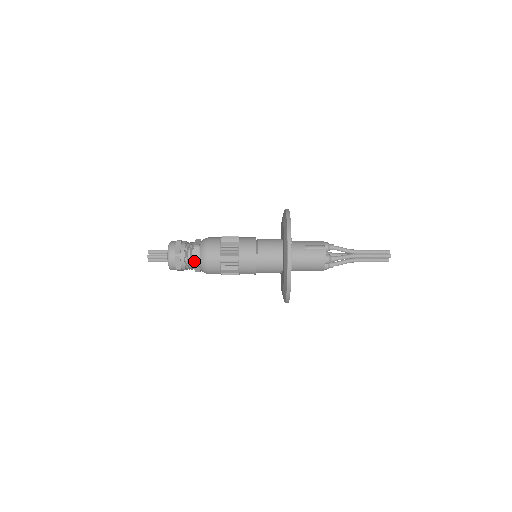
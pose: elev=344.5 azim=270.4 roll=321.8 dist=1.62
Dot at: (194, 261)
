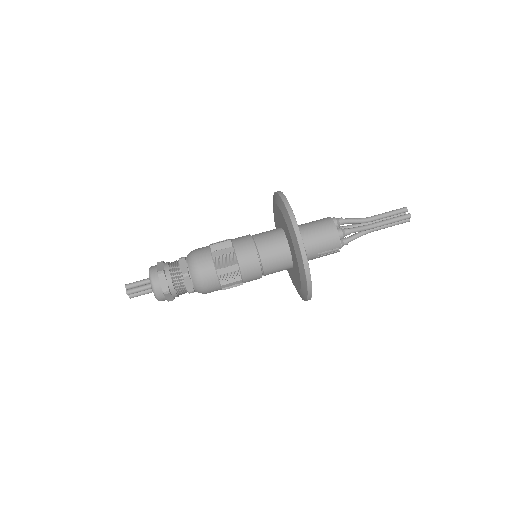
Dot at: occluded
